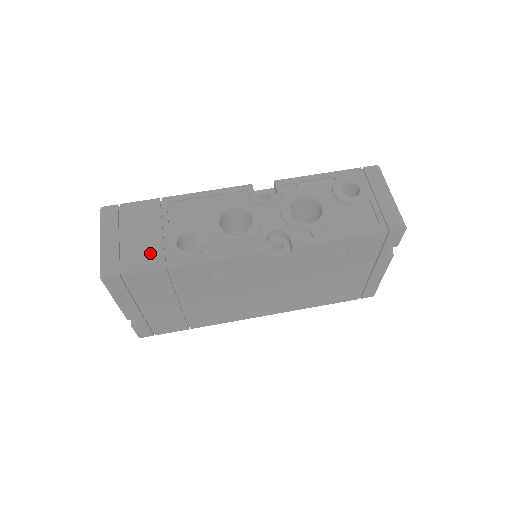
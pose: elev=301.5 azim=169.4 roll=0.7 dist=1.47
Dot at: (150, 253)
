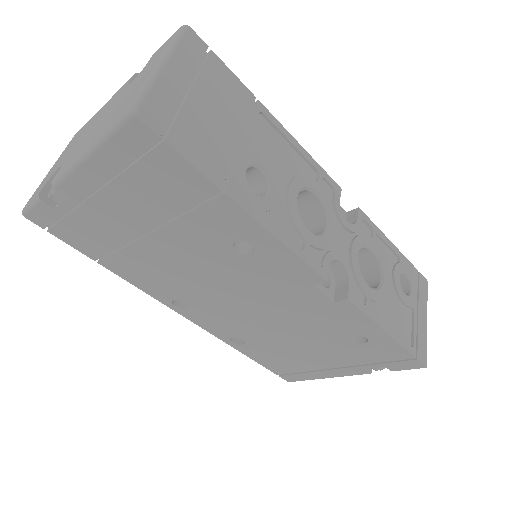
Dot at: (214, 149)
